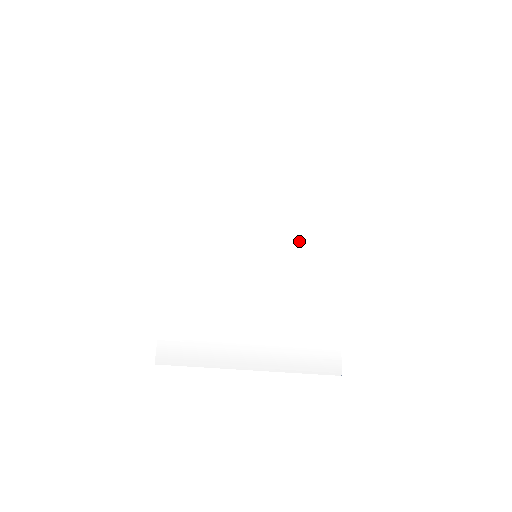
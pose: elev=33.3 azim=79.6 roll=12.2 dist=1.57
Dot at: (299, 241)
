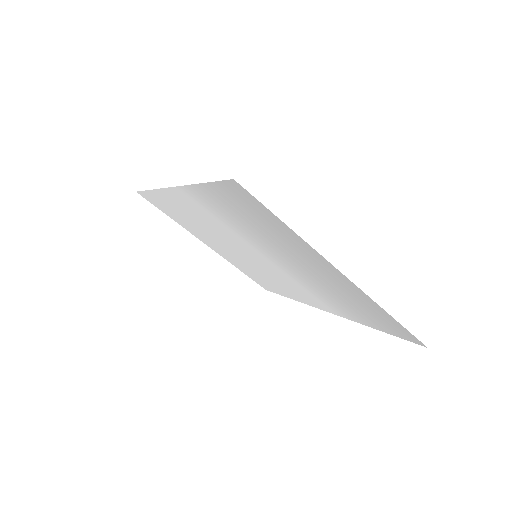
Dot at: (281, 282)
